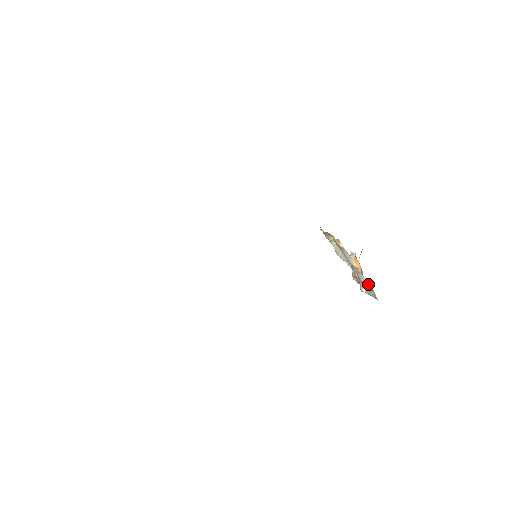
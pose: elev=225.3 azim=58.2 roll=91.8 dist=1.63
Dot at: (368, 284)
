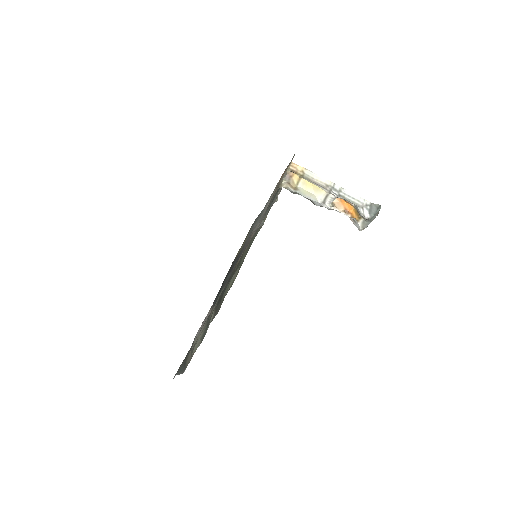
Dot at: (360, 200)
